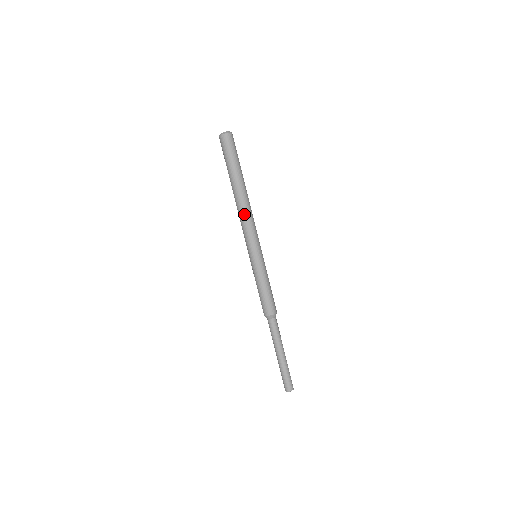
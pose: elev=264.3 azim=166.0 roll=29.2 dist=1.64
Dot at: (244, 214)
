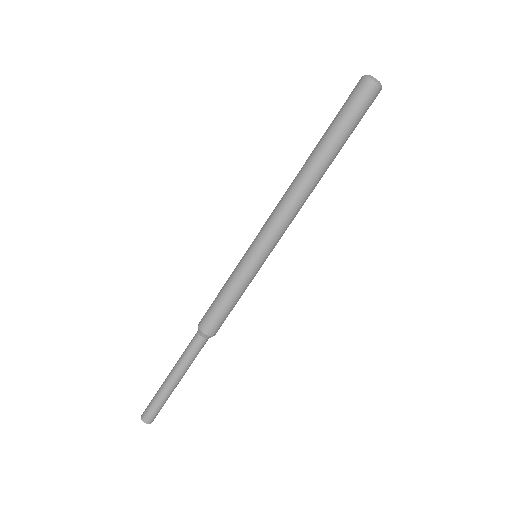
Dot at: (292, 198)
